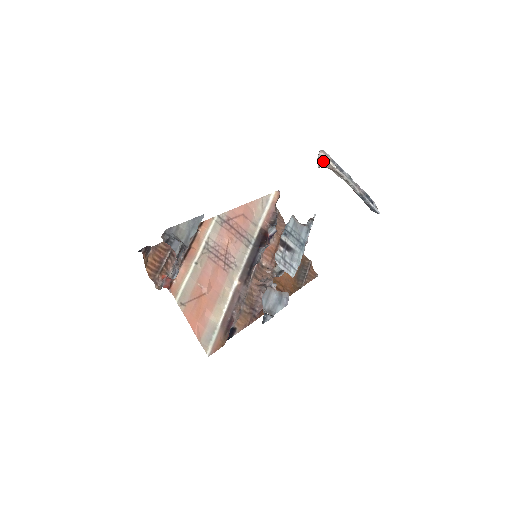
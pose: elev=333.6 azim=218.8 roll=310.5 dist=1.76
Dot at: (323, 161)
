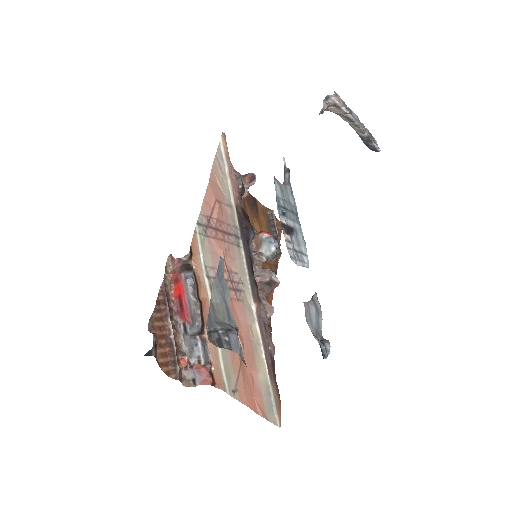
Dot at: (329, 105)
